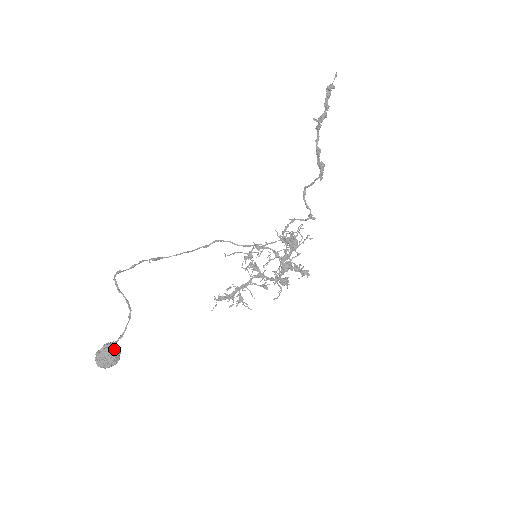
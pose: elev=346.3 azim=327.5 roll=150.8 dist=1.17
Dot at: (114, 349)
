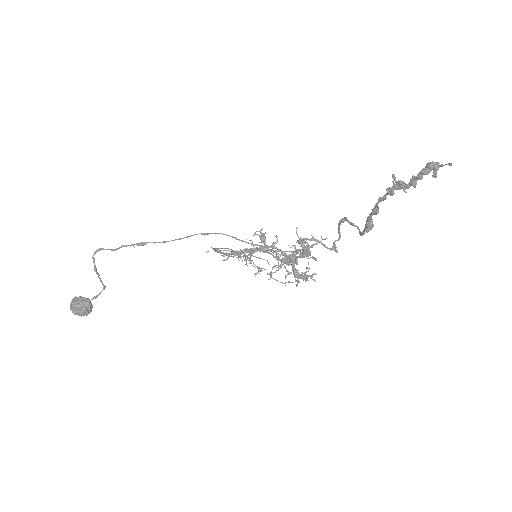
Dot at: (85, 309)
